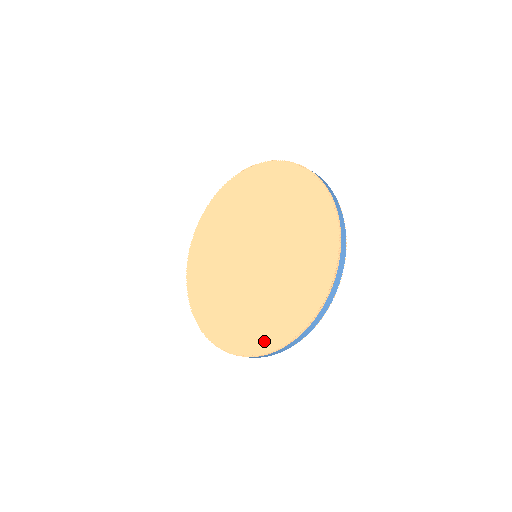
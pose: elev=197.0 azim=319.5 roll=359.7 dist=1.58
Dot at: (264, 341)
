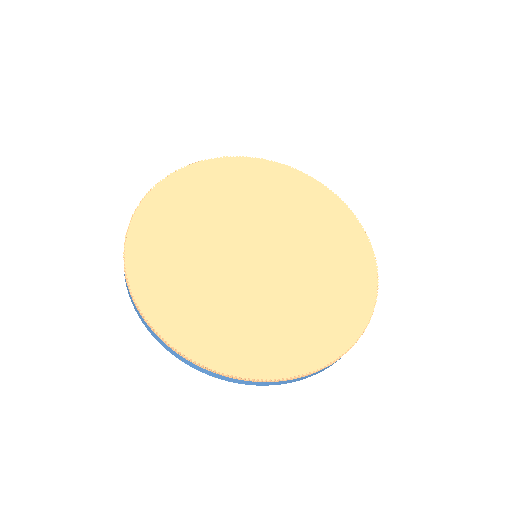
Dot at: (336, 338)
